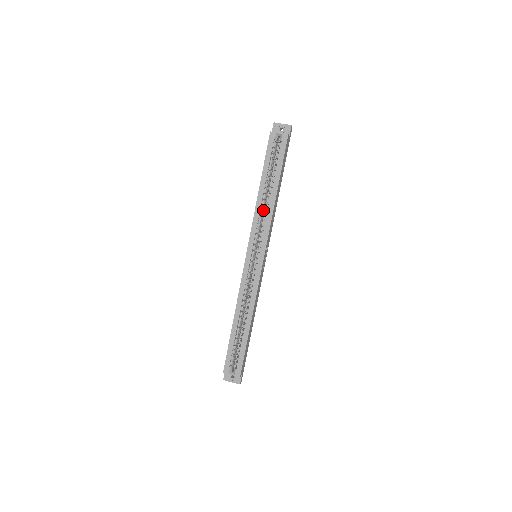
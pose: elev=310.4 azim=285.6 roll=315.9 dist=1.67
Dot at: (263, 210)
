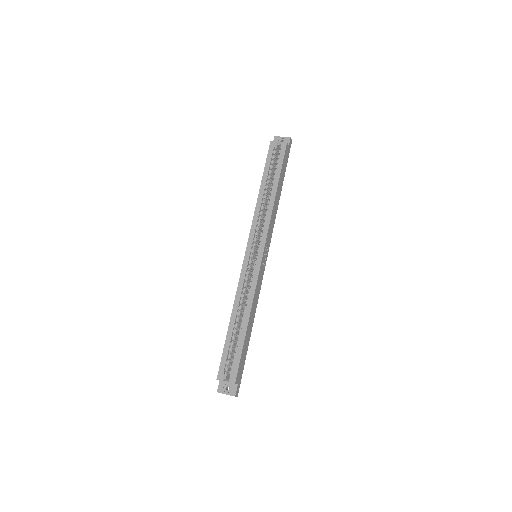
Dot at: (263, 211)
